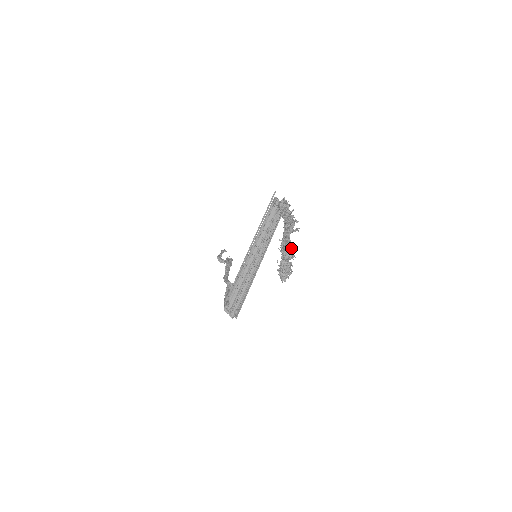
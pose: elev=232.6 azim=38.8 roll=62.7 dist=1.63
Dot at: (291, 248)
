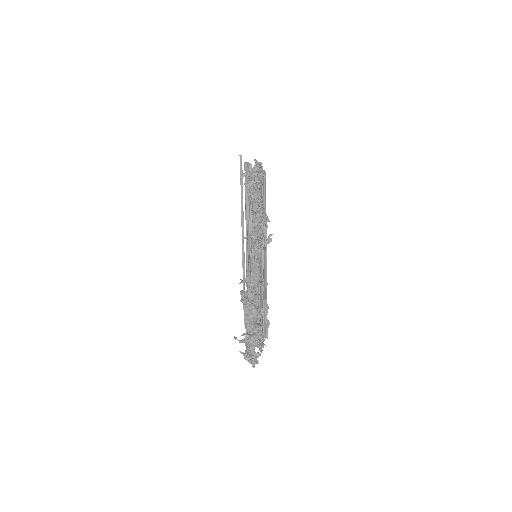
Dot at: (257, 295)
